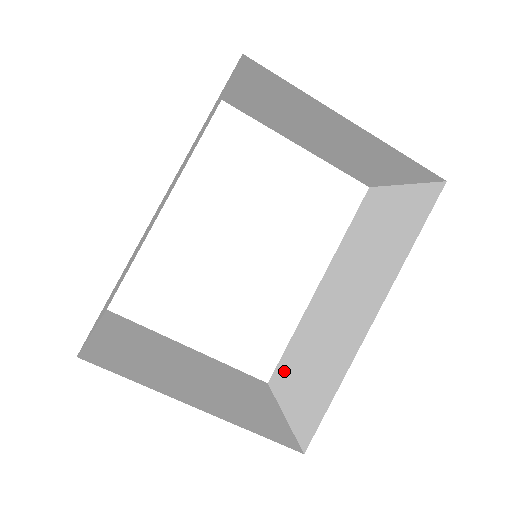
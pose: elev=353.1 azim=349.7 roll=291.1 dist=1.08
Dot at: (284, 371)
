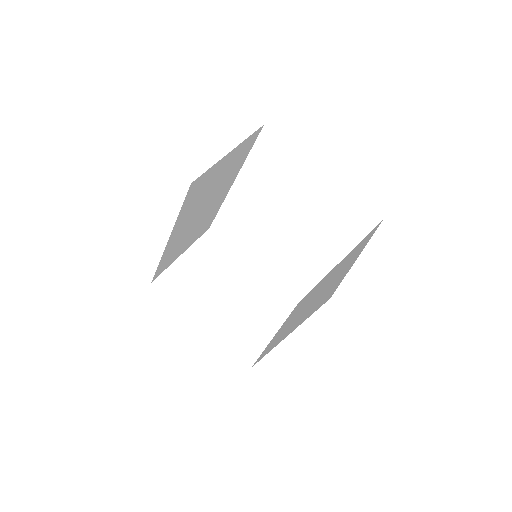
Dot at: (297, 307)
